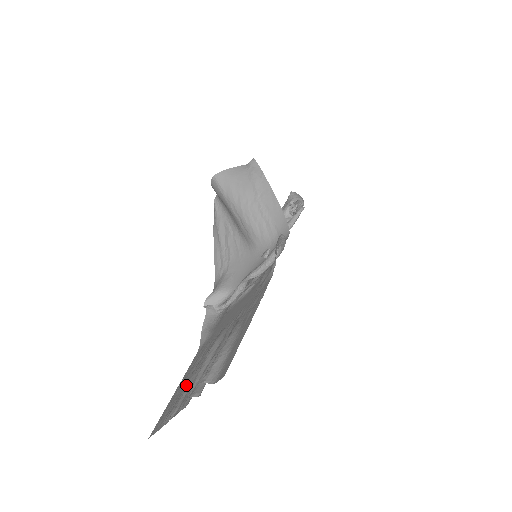
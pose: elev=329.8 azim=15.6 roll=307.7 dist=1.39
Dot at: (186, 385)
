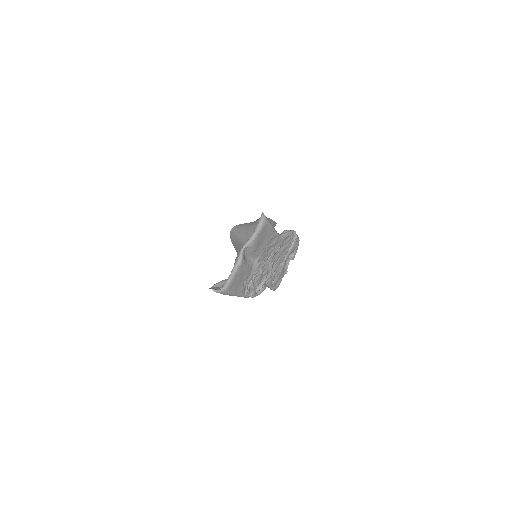
Dot at: occluded
